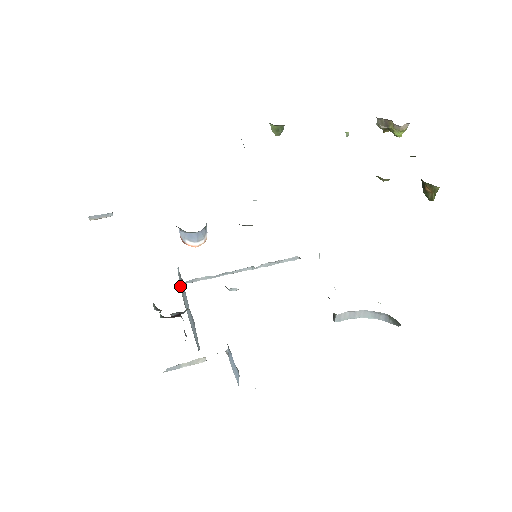
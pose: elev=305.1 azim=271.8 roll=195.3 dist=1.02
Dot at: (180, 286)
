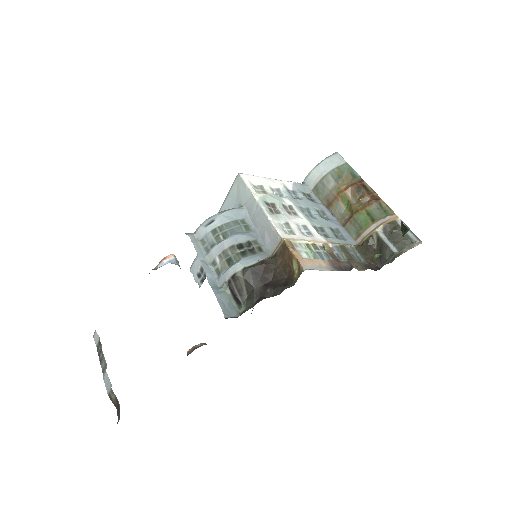
Dot at: occluded
